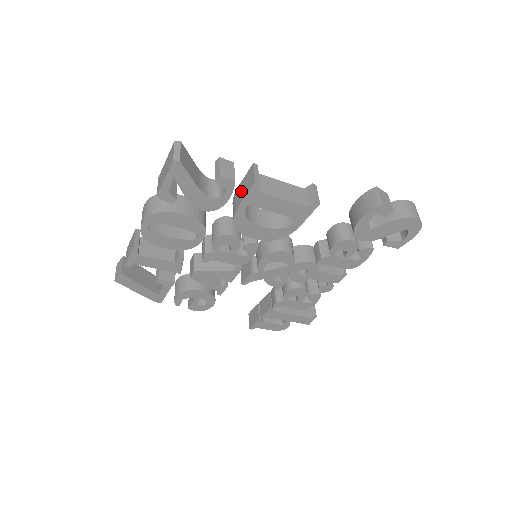
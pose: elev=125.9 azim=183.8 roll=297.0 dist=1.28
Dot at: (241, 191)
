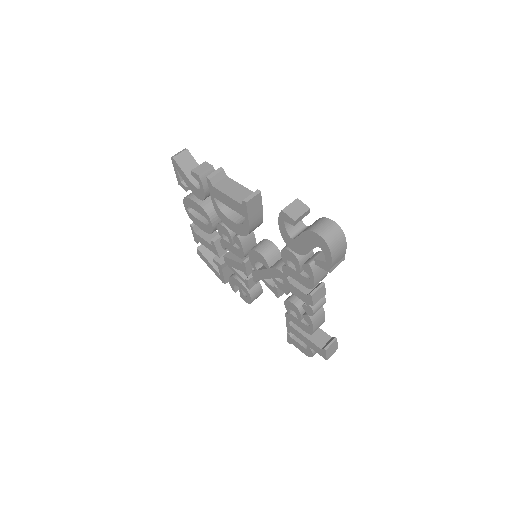
Dot at: occluded
